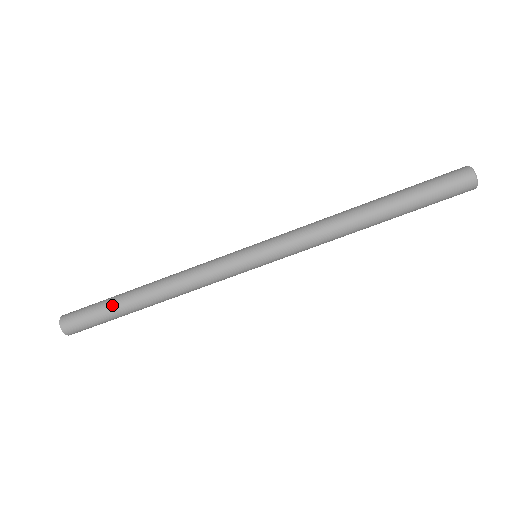
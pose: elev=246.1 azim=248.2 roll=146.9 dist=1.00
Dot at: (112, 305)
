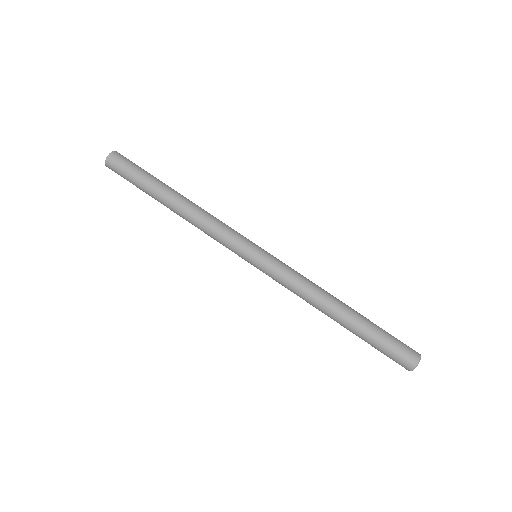
Dot at: (154, 178)
